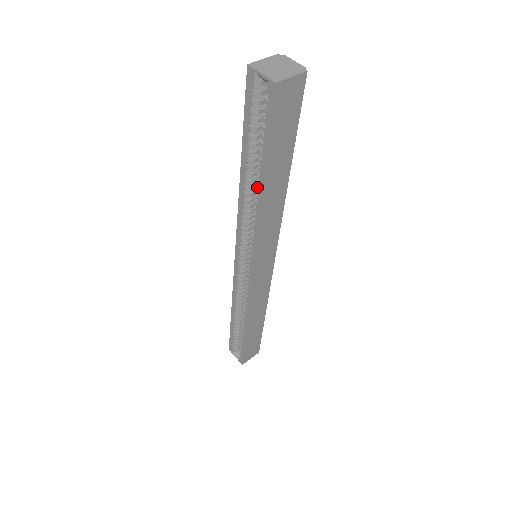
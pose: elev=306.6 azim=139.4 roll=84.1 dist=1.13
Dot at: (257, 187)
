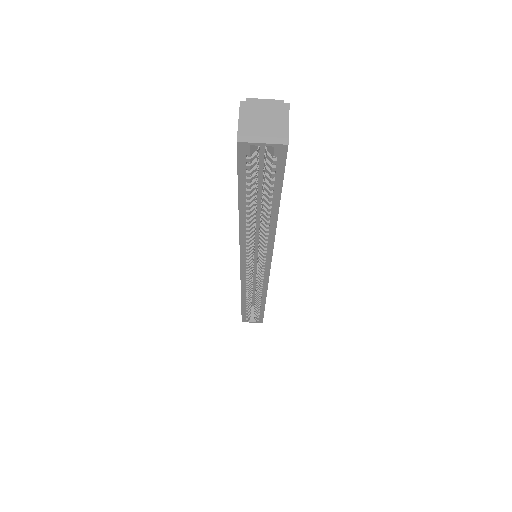
Dot at: (266, 221)
